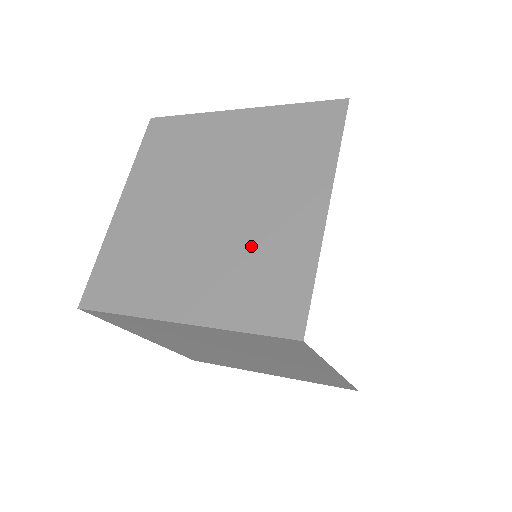
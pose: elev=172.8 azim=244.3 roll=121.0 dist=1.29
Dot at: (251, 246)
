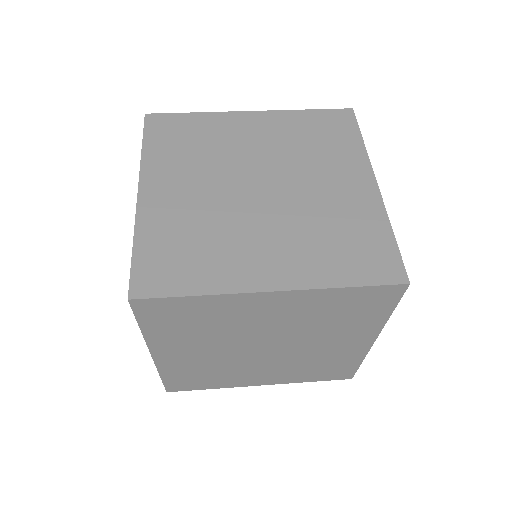
Dot at: (321, 217)
